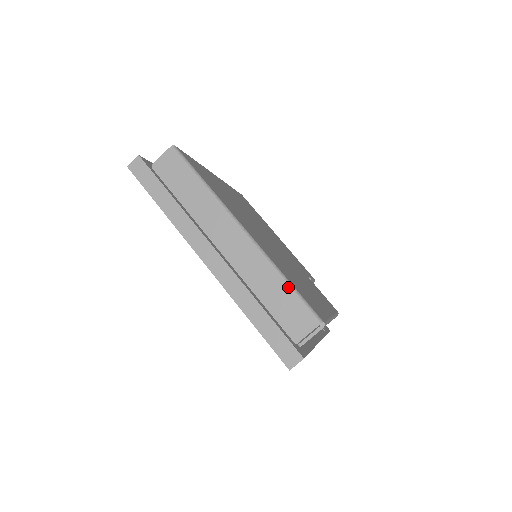
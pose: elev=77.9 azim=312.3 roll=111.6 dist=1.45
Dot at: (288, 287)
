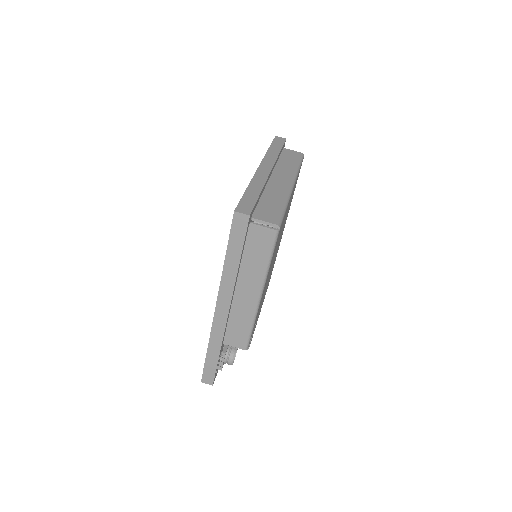
Dot at: (284, 206)
